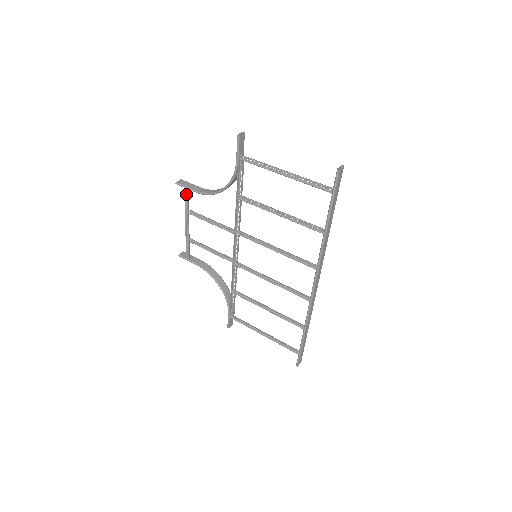
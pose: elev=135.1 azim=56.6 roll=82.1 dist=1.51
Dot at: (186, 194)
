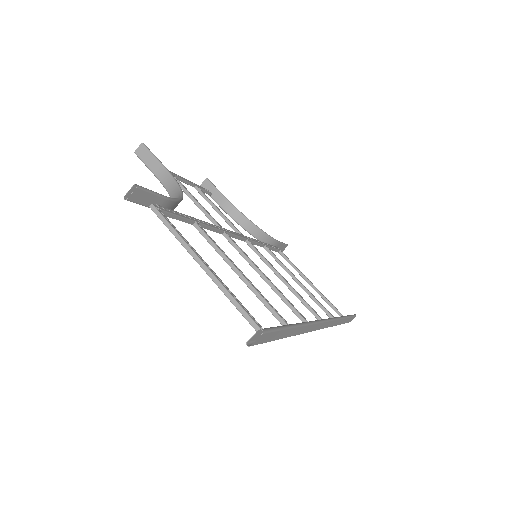
Dot at: occluded
